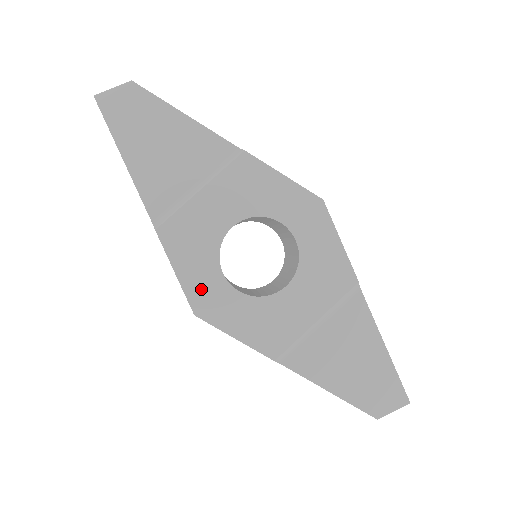
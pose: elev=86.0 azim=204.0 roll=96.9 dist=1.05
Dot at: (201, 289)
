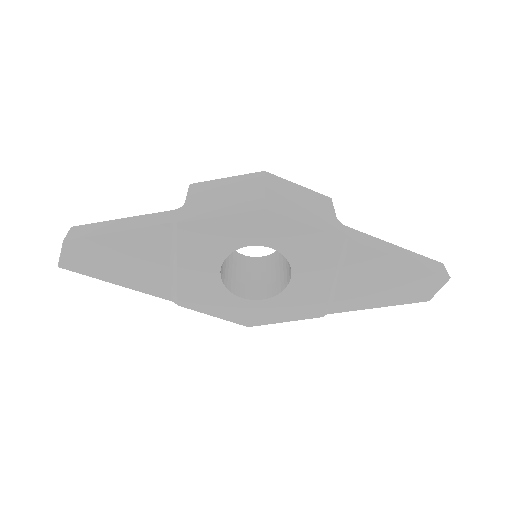
Dot at: (238, 314)
